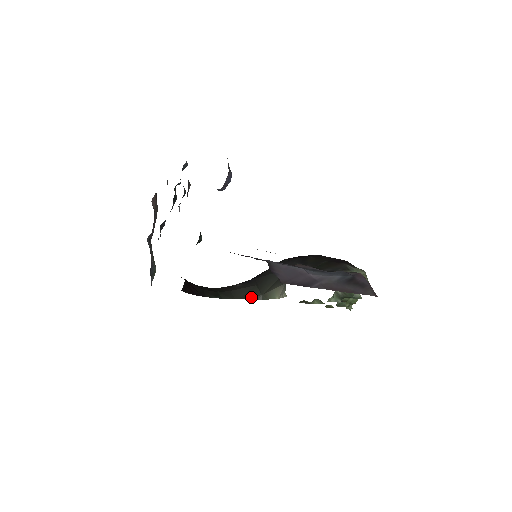
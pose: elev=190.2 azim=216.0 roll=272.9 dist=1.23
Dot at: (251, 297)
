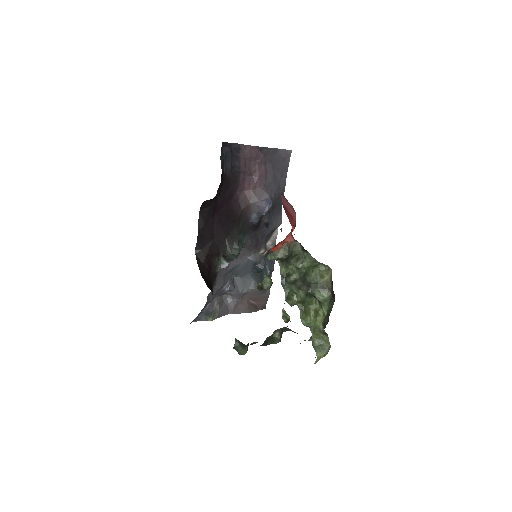
Dot at: occluded
